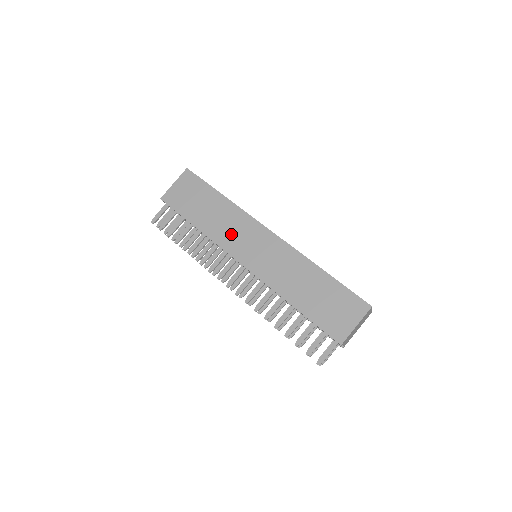
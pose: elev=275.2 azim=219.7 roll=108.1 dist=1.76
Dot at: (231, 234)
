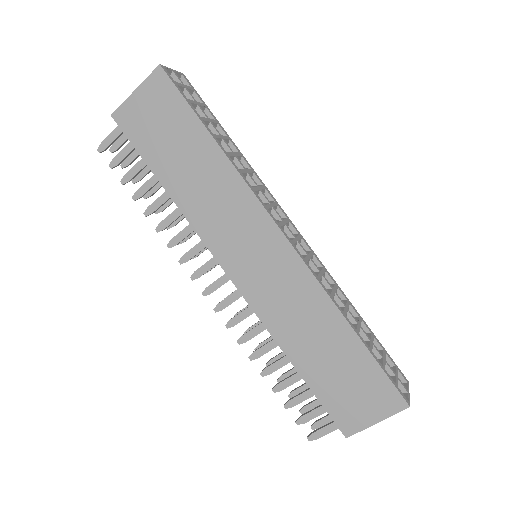
Dot at: (220, 220)
